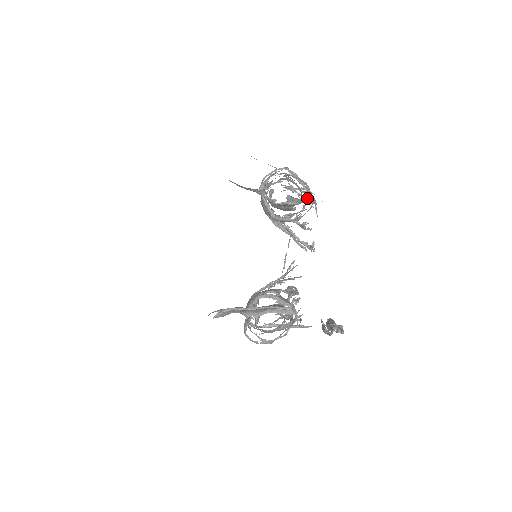
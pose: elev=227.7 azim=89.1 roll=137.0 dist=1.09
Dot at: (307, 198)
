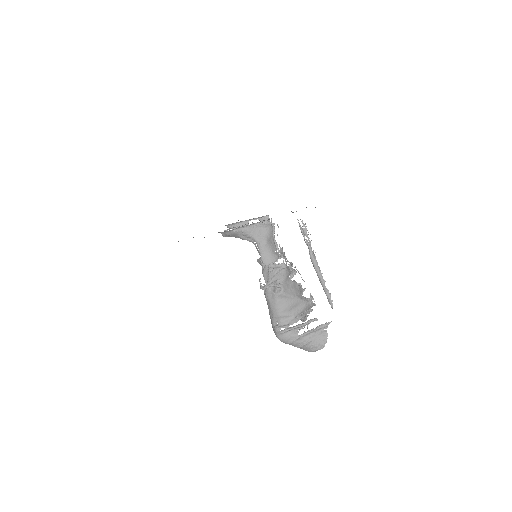
Dot at: (271, 220)
